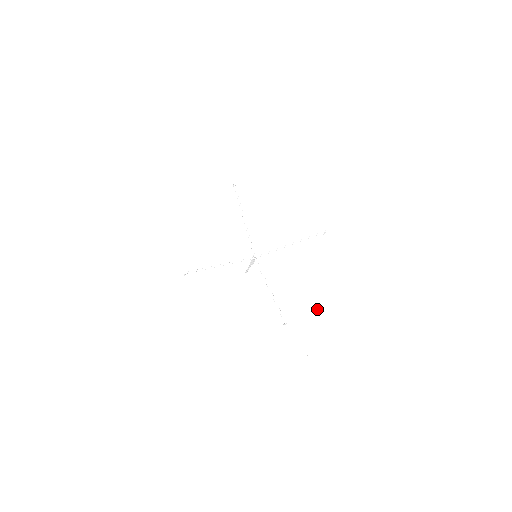
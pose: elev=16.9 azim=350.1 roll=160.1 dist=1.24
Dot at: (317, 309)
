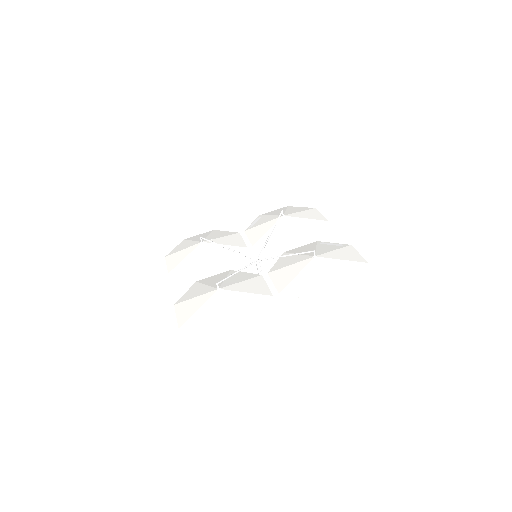
Dot at: (327, 245)
